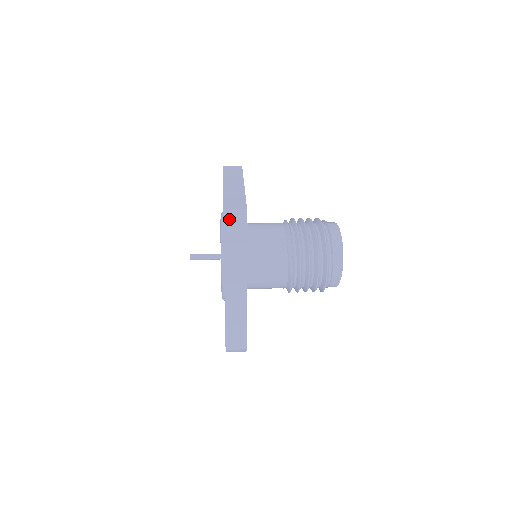
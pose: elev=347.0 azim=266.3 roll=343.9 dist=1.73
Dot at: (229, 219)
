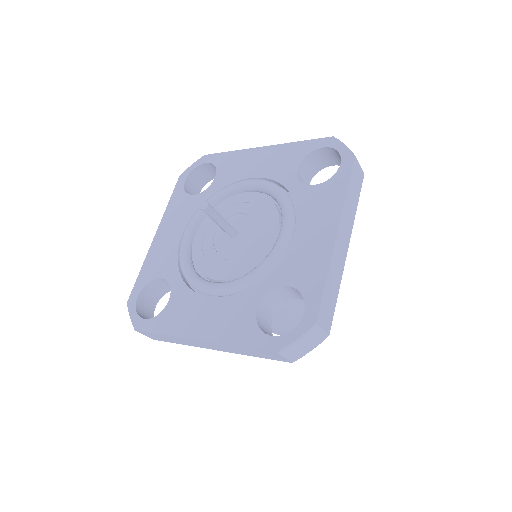
Dot at: occluded
